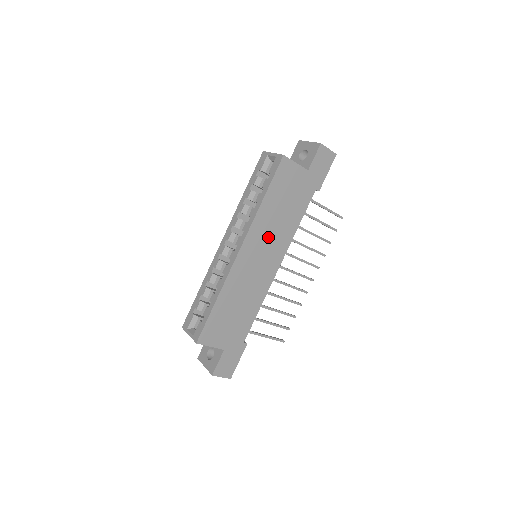
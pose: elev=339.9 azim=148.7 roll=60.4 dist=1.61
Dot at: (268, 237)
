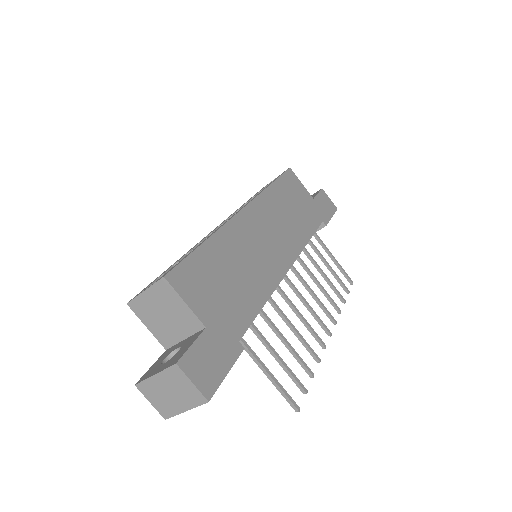
Dot at: (276, 223)
